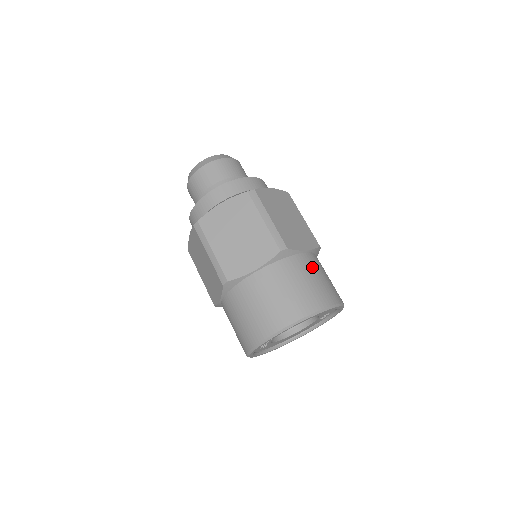
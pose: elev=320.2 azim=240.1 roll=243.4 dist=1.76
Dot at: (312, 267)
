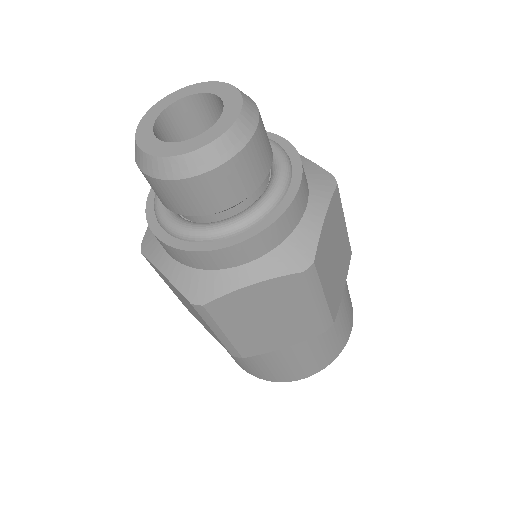
Dot at: (344, 306)
